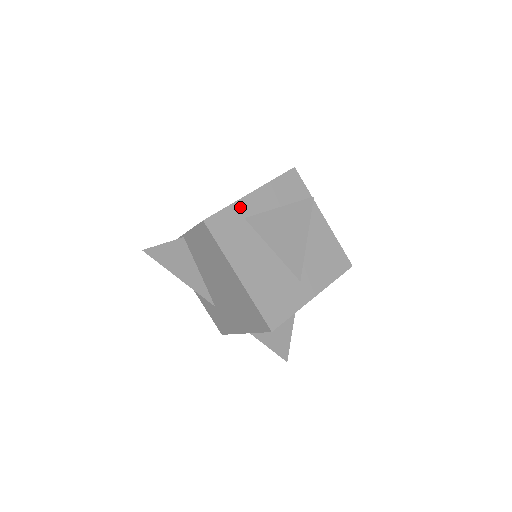
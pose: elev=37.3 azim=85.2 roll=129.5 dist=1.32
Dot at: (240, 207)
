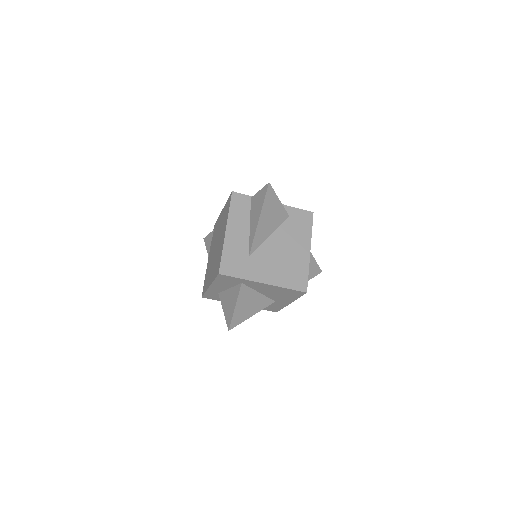
Dot at: (211, 291)
